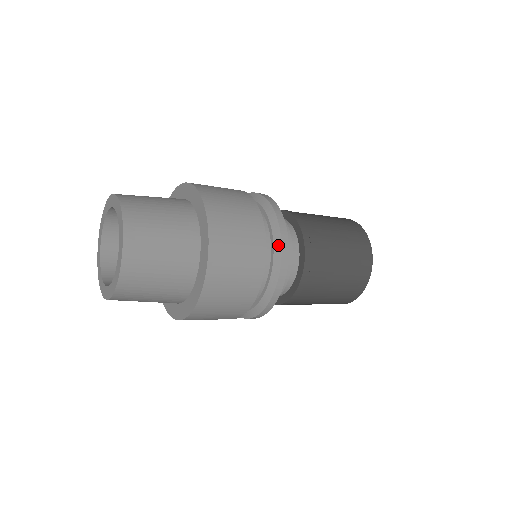
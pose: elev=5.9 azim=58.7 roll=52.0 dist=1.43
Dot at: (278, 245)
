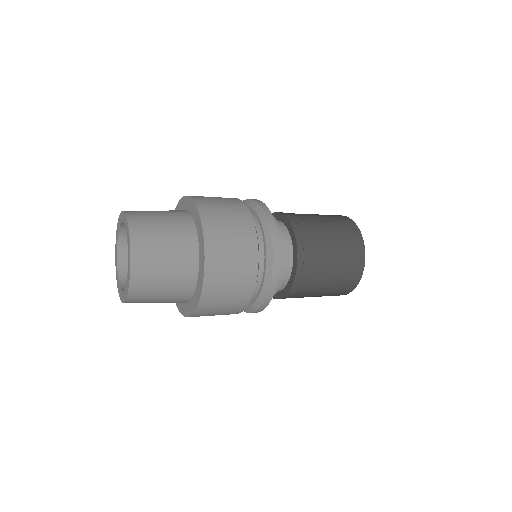
Dot at: (262, 214)
